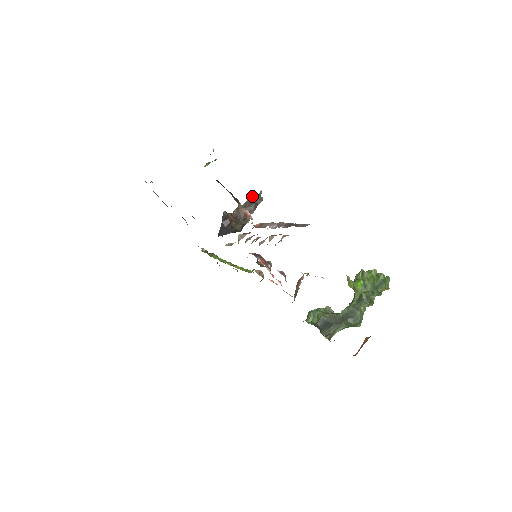
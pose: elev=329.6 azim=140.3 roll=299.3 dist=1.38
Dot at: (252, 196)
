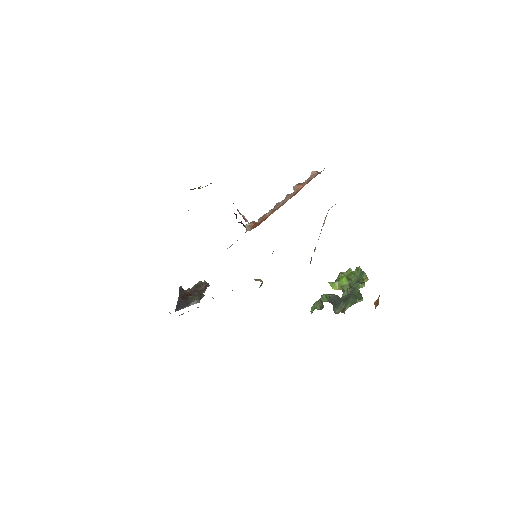
Dot at: (199, 282)
